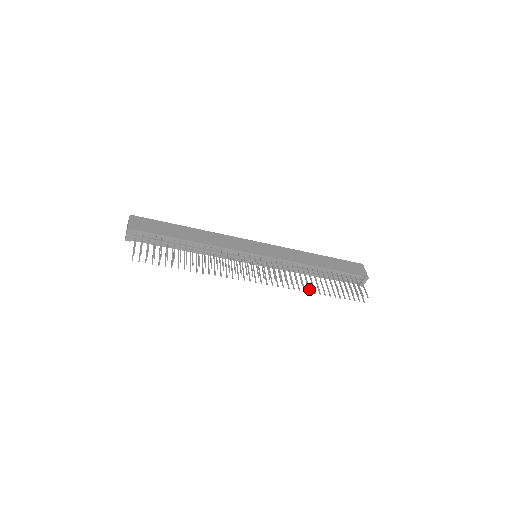
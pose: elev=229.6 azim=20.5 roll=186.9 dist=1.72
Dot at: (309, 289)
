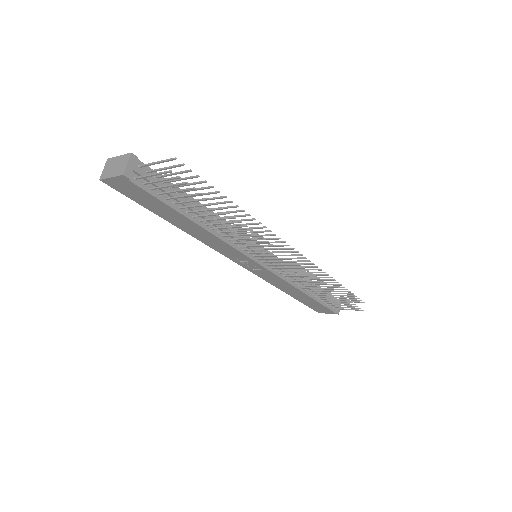
Dot at: occluded
